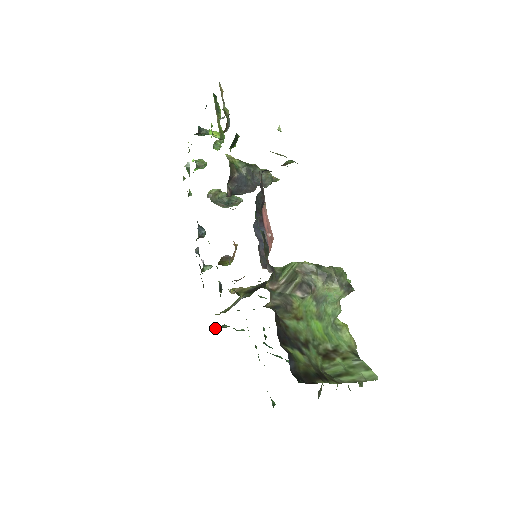
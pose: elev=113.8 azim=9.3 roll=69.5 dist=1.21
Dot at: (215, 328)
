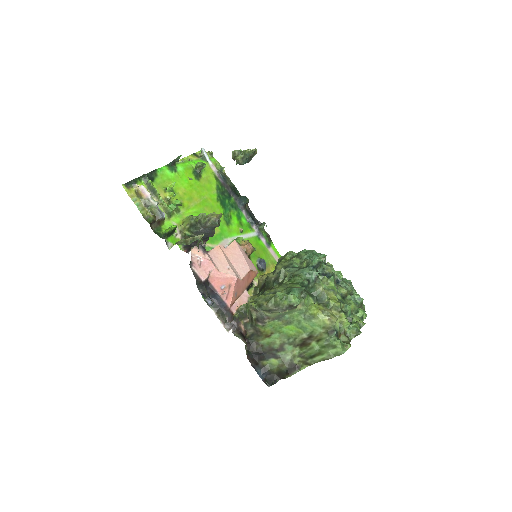
Dot at: occluded
